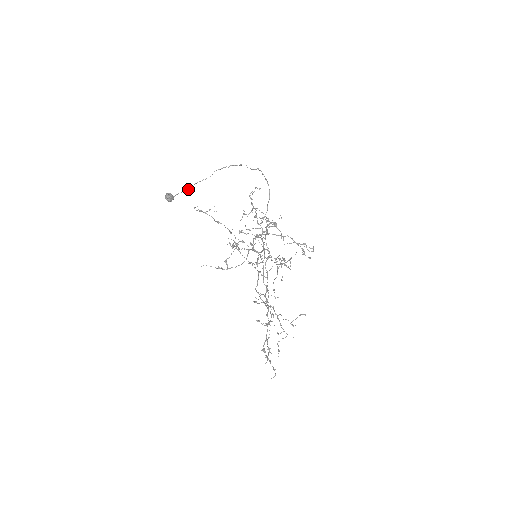
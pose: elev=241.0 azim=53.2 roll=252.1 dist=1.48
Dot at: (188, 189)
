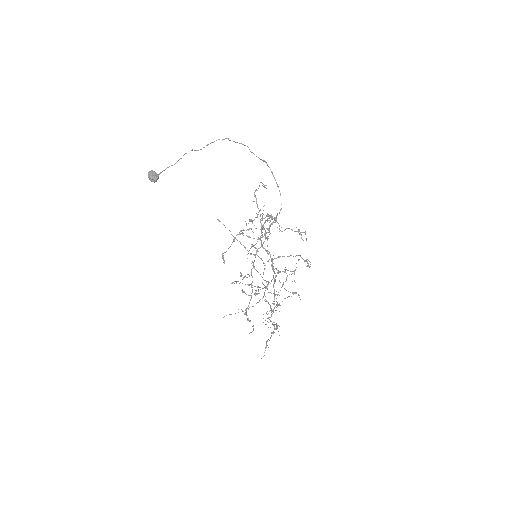
Dot at: (174, 164)
